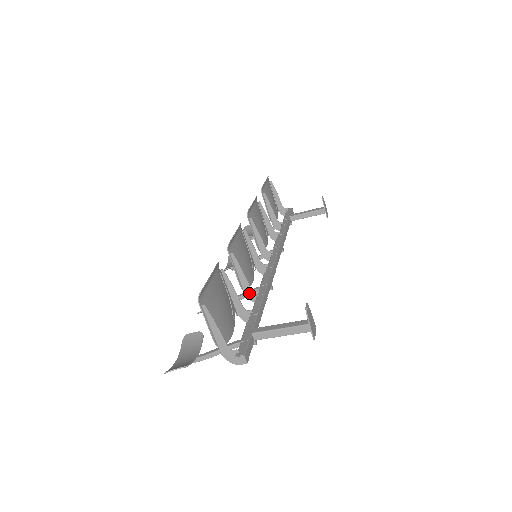
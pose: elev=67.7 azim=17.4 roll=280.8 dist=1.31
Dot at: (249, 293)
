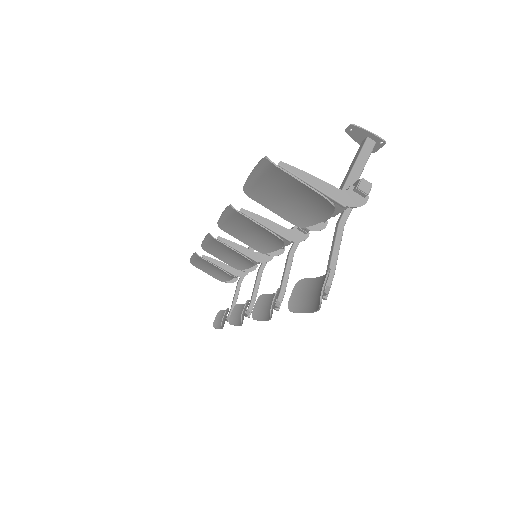
Dot at: (291, 235)
